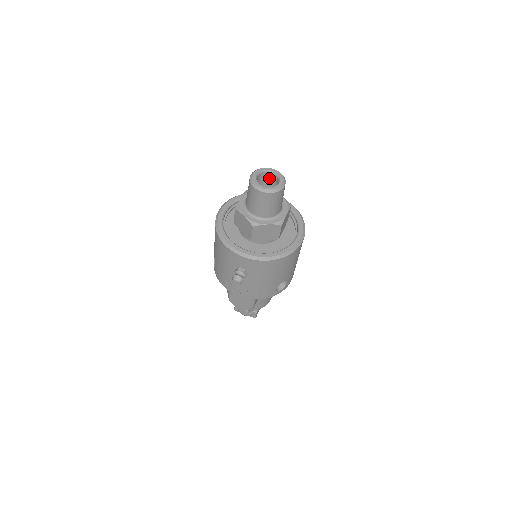
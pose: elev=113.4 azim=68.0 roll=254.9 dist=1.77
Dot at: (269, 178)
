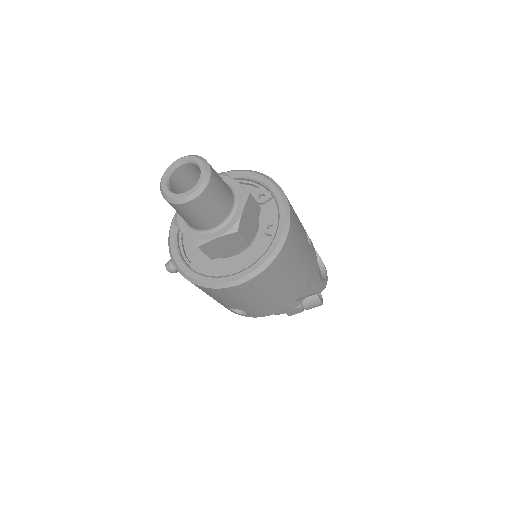
Dot at: occluded
